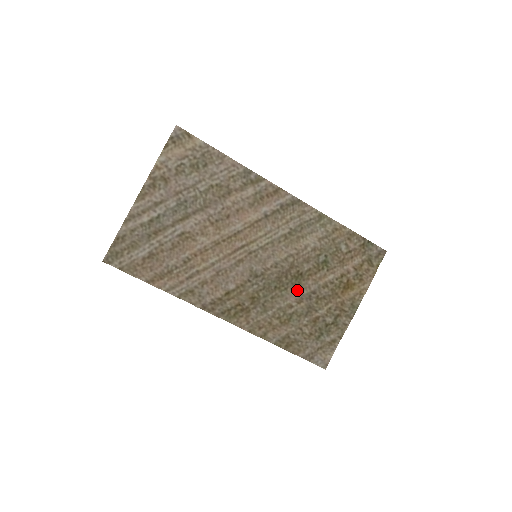
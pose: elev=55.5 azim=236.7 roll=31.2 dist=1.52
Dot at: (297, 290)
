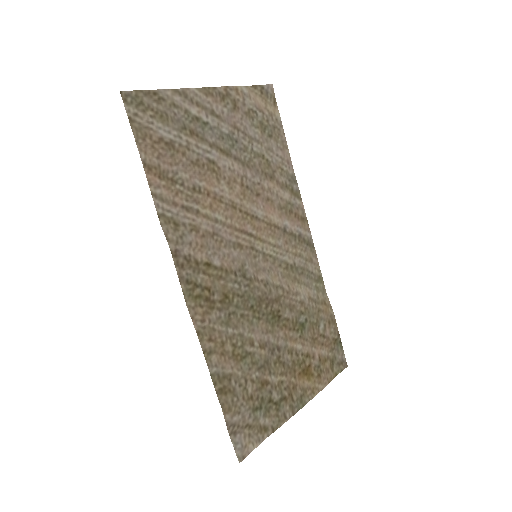
Dot at: (267, 331)
